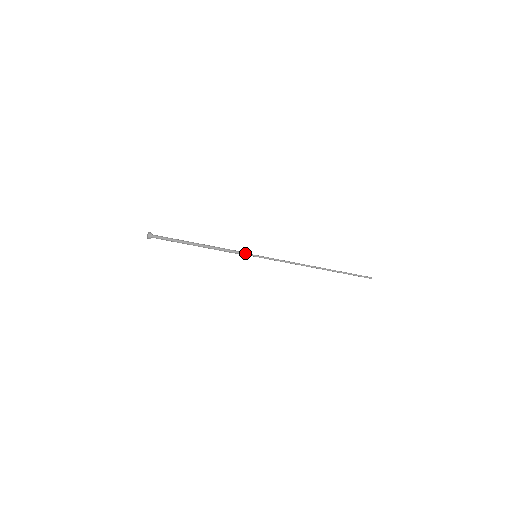
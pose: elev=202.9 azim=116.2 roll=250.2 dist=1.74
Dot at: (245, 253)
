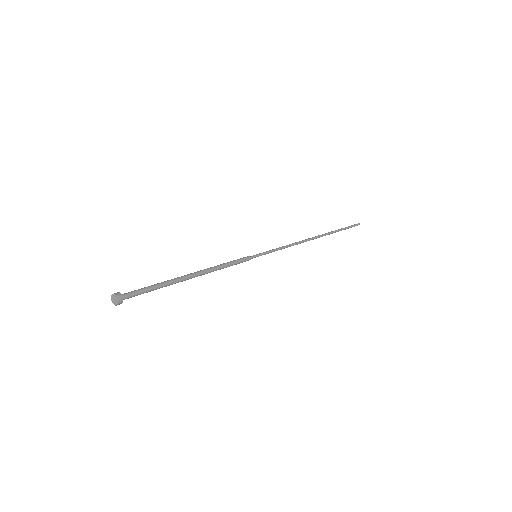
Dot at: (245, 261)
